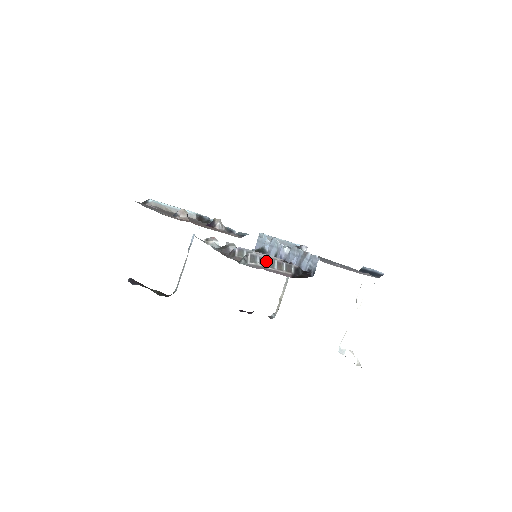
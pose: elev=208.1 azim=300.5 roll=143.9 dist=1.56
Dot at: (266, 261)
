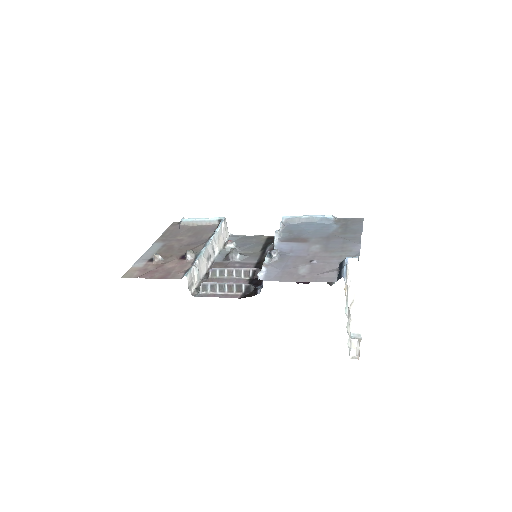
Dot at: (217, 287)
